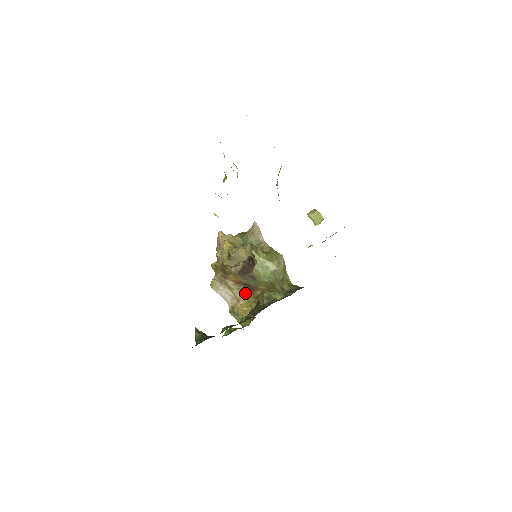
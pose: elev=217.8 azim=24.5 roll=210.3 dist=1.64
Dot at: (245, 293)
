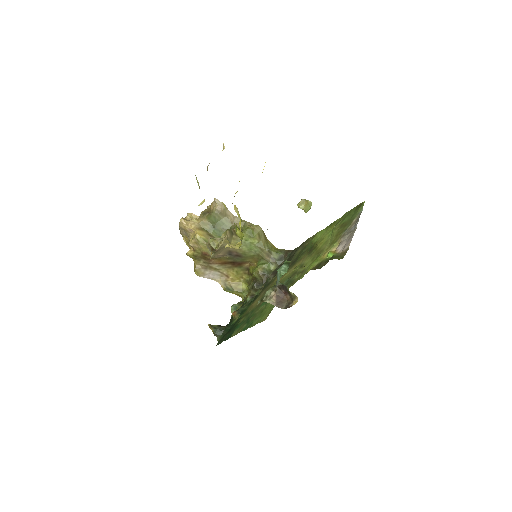
Dot at: (233, 269)
